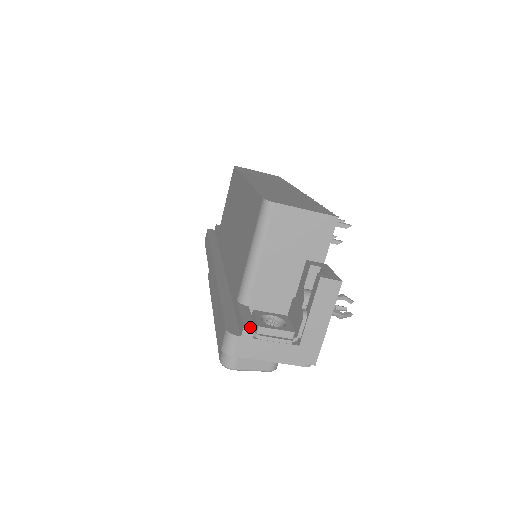
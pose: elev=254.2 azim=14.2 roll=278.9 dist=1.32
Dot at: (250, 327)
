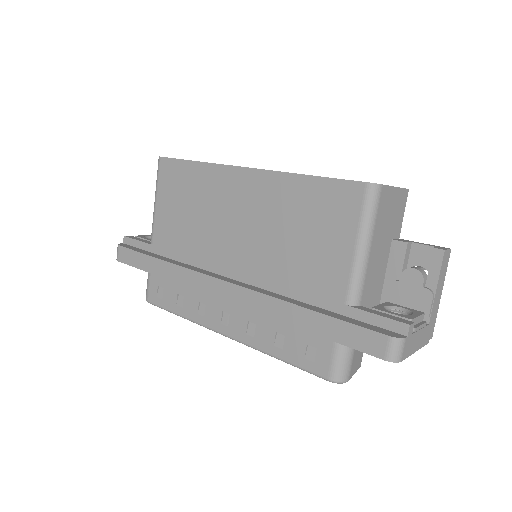
Dot at: (412, 323)
